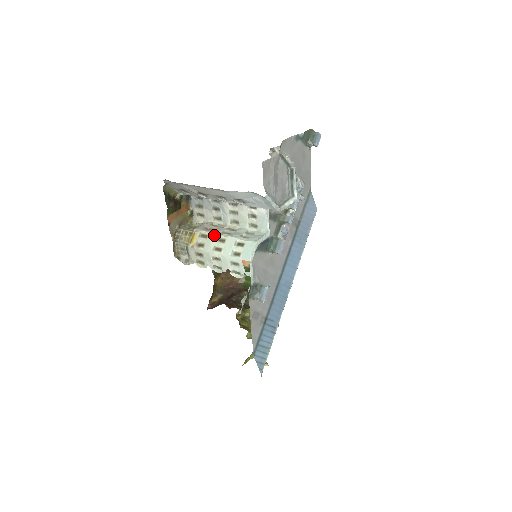
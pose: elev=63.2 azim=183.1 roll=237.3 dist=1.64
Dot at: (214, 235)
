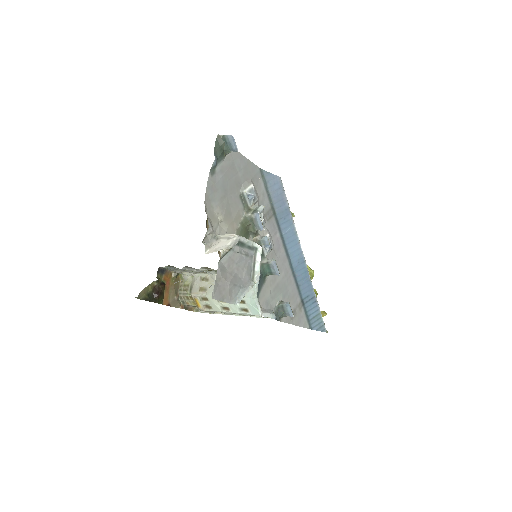
Dot at: occluded
